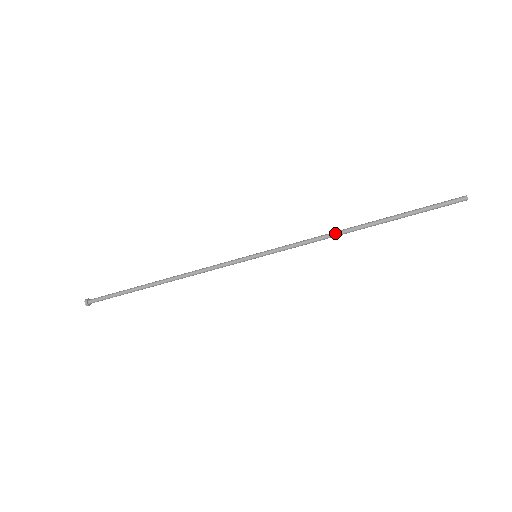
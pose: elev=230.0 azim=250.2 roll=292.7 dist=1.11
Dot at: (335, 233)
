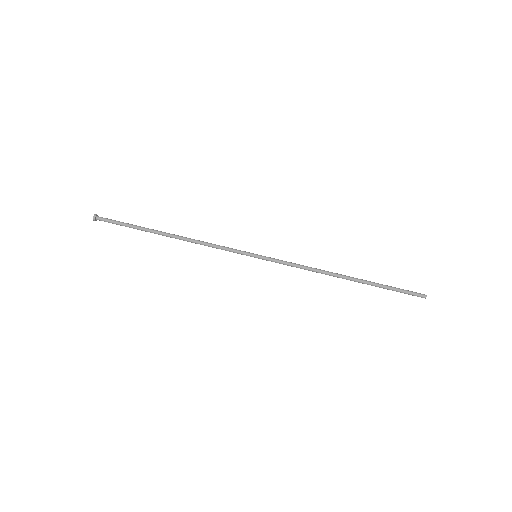
Dot at: (324, 271)
